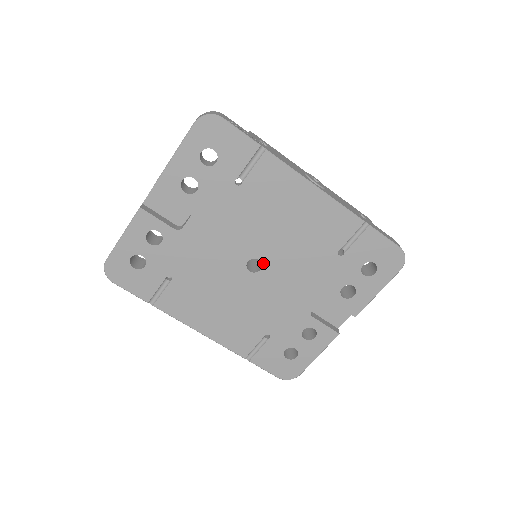
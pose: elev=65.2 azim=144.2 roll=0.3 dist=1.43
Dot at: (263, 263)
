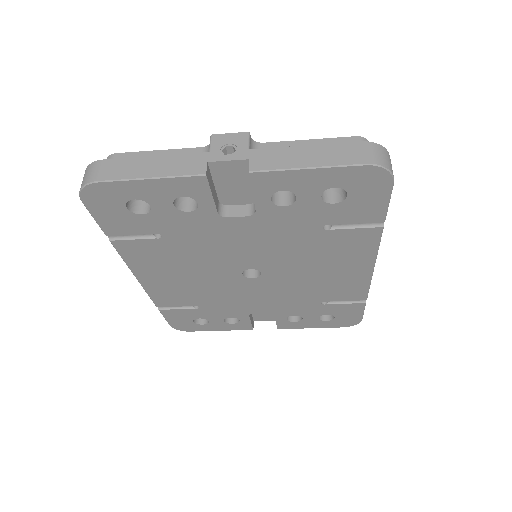
Dot at: (261, 276)
